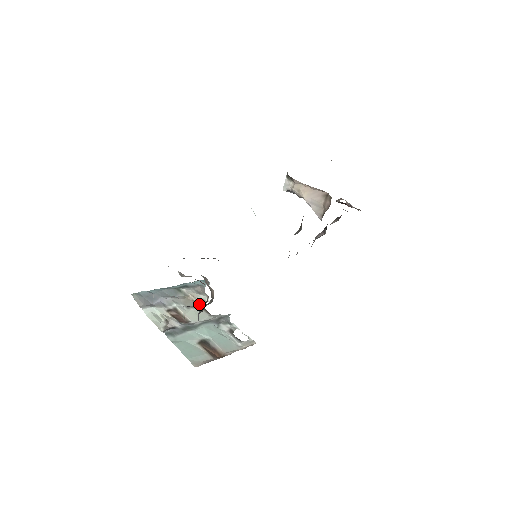
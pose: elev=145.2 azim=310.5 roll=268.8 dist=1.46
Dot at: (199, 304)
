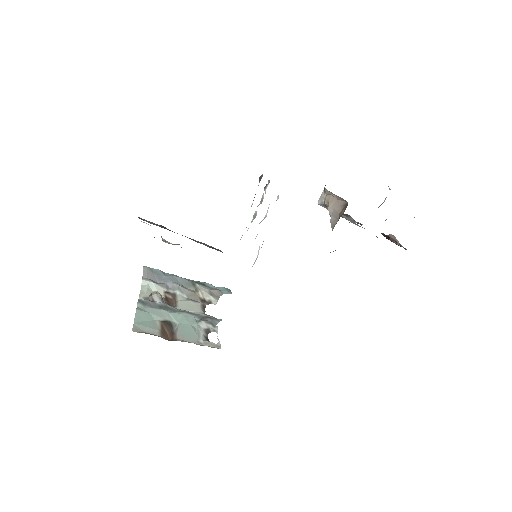
Dot at: (203, 302)
